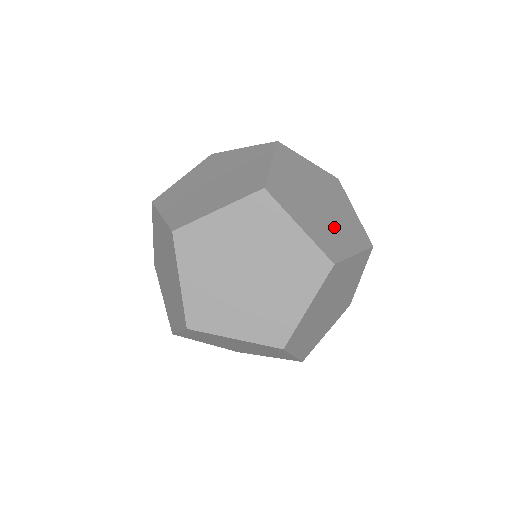
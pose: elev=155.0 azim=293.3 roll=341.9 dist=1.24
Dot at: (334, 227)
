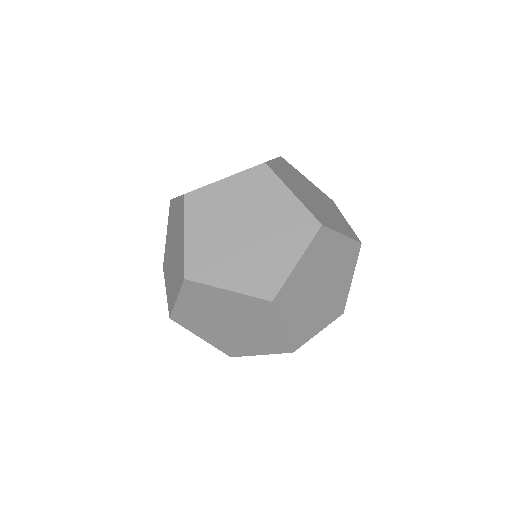
Dot at: (331, 210)
